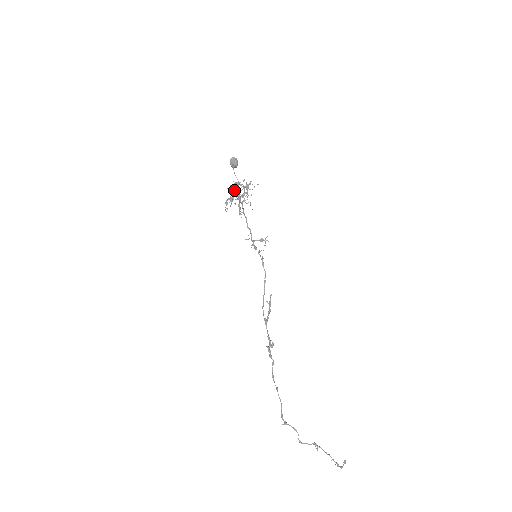
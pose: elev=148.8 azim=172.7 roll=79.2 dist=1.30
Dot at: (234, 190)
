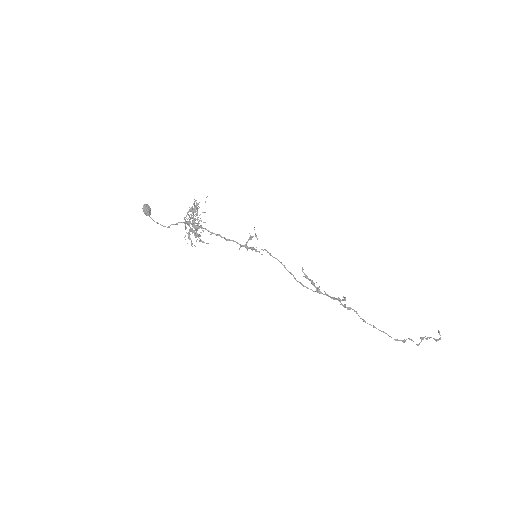
Dot at: (191, 218)
